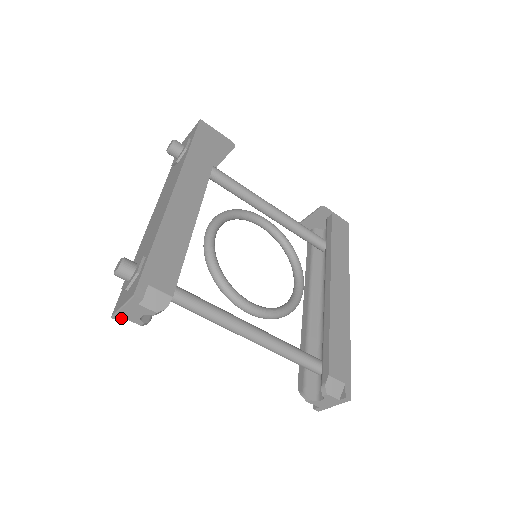
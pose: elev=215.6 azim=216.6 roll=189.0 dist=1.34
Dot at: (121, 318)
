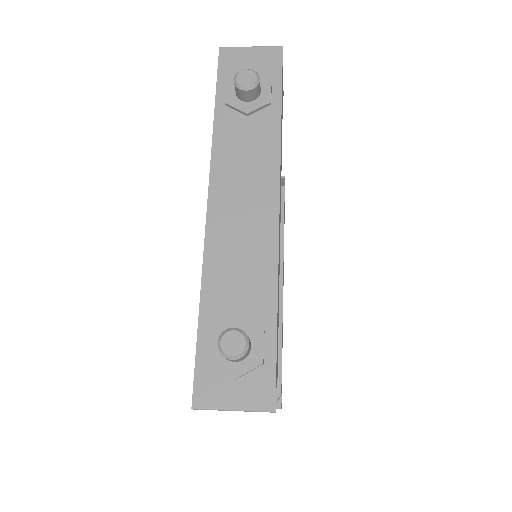
Dot at: (205, 409)
